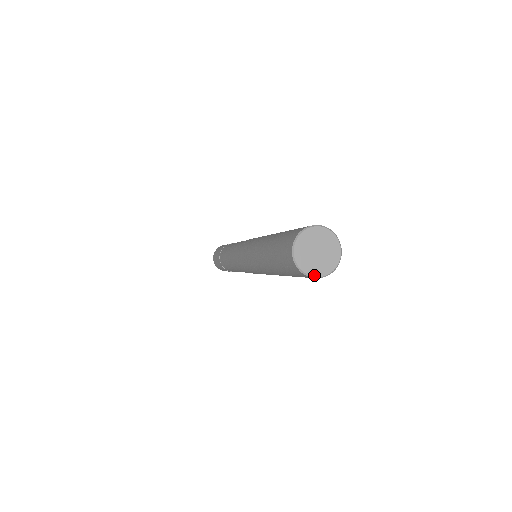
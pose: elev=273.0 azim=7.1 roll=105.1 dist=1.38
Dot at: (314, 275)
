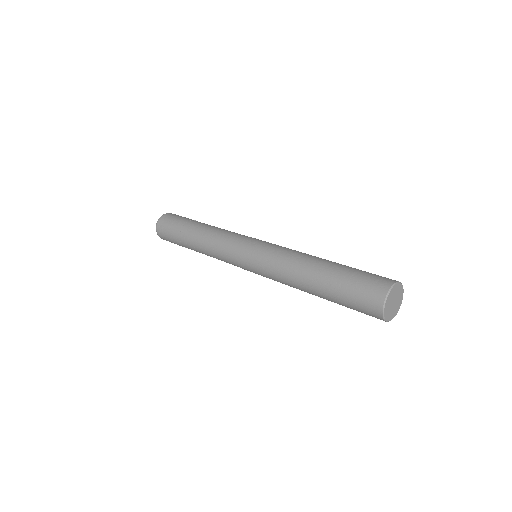
Dot at: occluded
